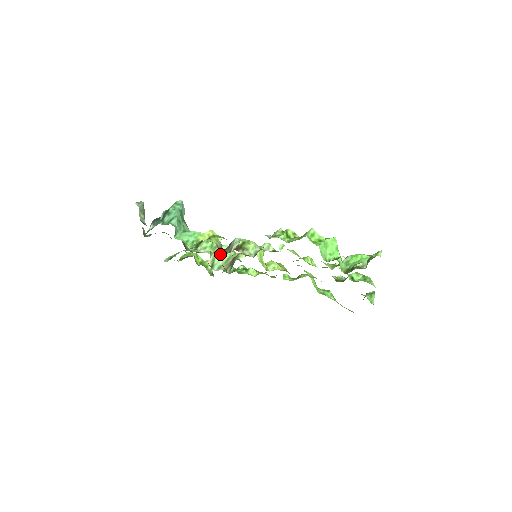
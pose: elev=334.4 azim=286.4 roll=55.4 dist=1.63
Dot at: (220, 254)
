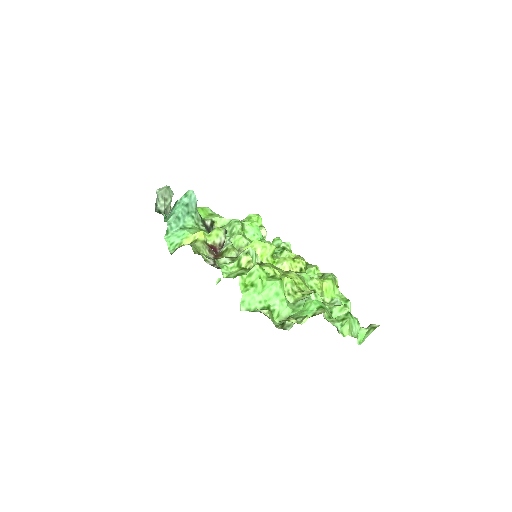
Dot at: (232, 243)
